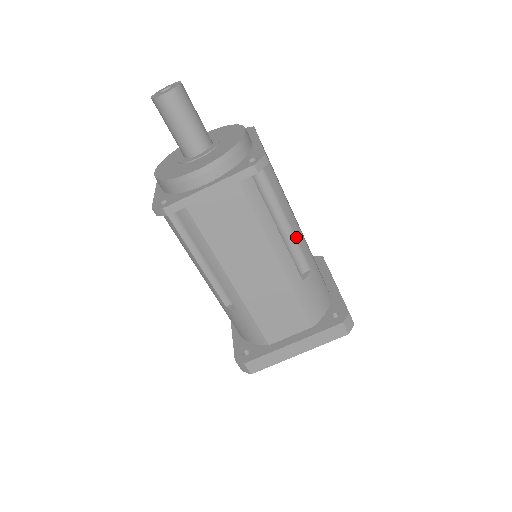
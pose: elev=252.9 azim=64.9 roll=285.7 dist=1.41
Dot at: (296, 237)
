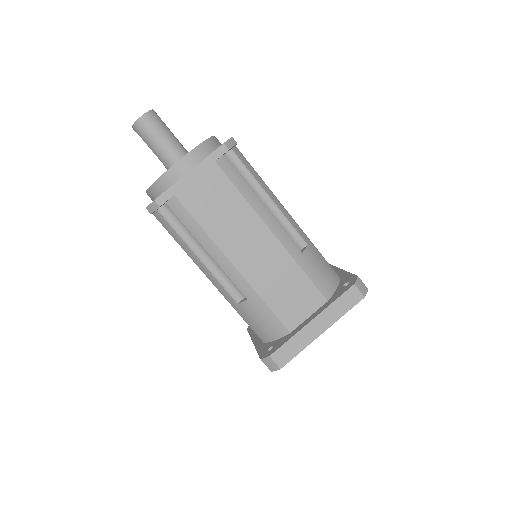
Dot at: (283, 213)
